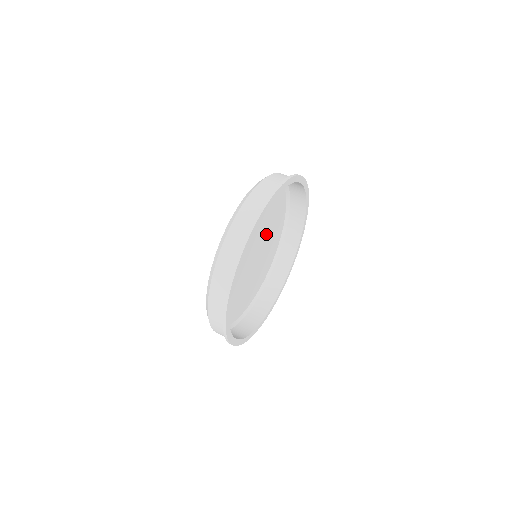
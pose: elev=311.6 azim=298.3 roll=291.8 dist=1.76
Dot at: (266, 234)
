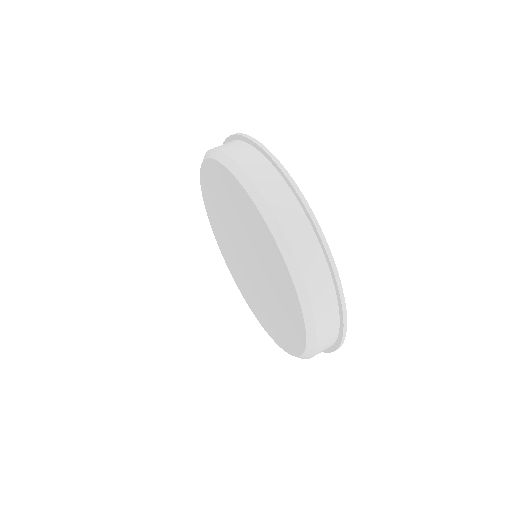
Dot at: occluded
